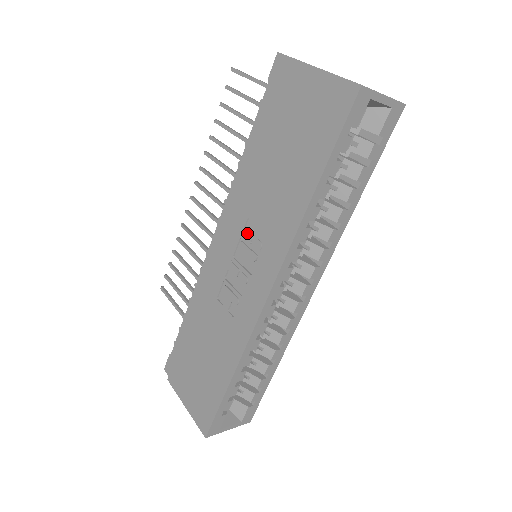
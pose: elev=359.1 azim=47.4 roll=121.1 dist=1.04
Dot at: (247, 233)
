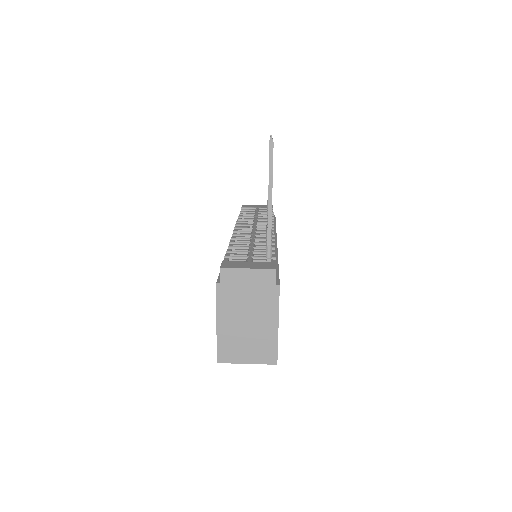
Dot at: occluded
